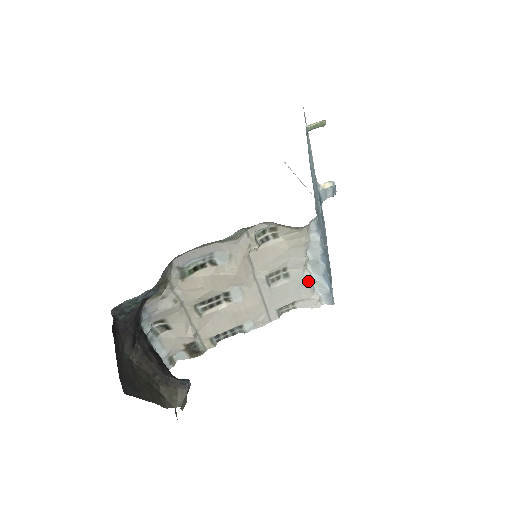
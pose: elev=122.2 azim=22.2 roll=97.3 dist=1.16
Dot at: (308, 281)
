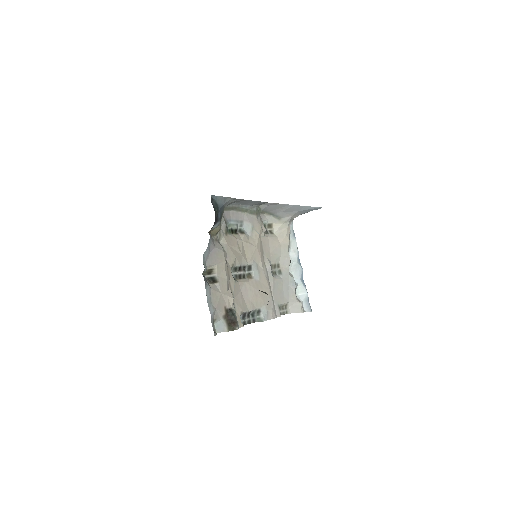
Dot at: (293, 282)
